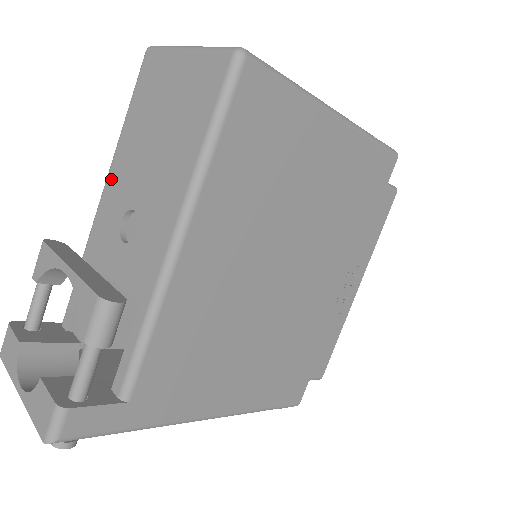
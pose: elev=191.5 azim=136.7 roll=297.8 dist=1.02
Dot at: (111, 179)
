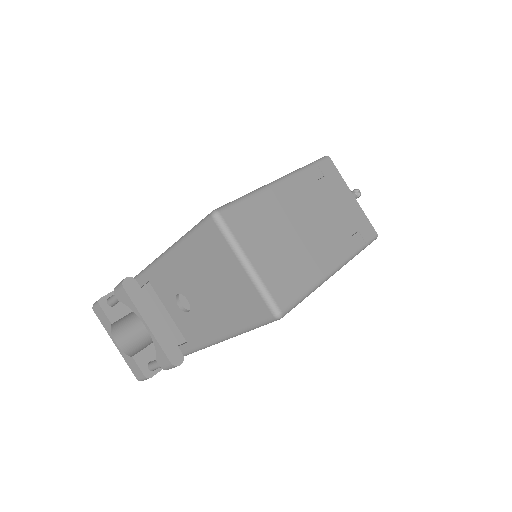
Dot at: (170, 261)
